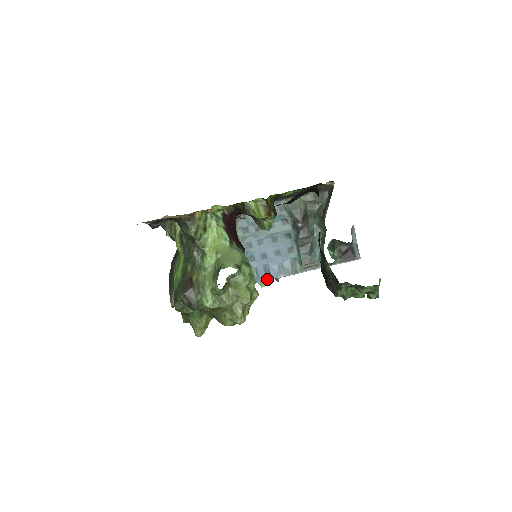
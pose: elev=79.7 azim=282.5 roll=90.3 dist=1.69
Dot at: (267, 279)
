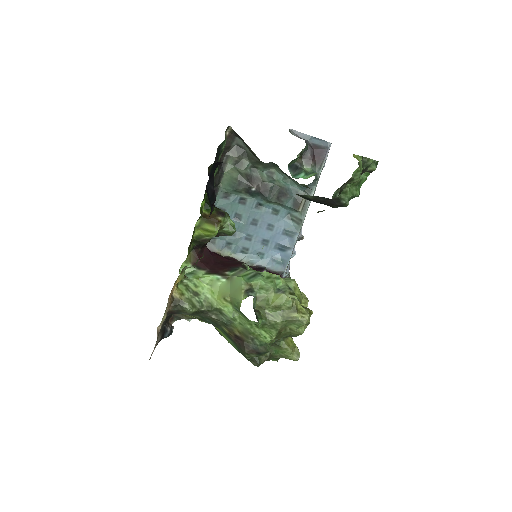
Dot at: (290, 254)
